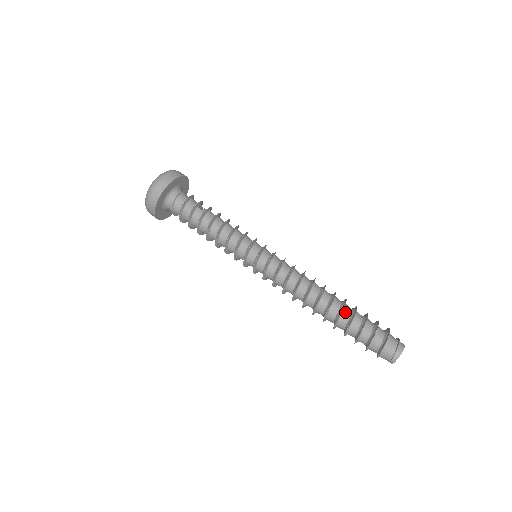
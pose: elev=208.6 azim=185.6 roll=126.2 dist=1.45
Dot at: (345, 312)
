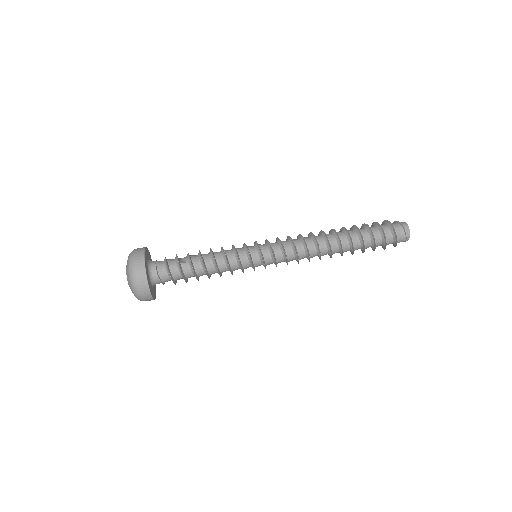
Dot at: (354, 239)
